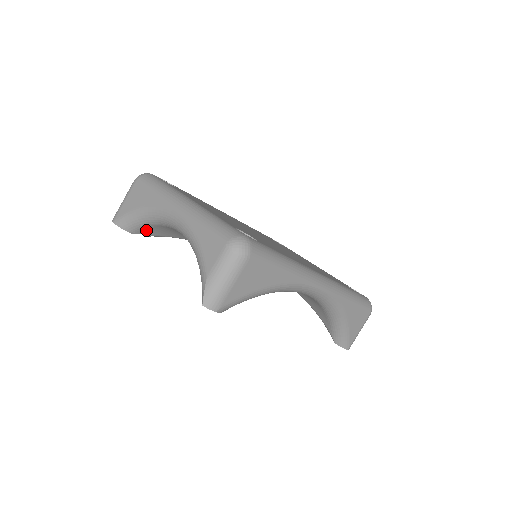
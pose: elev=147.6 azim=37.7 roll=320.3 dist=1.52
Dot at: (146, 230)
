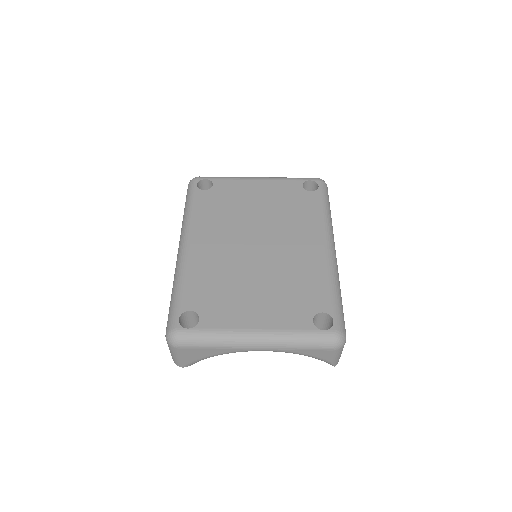
Dot at: occluded
